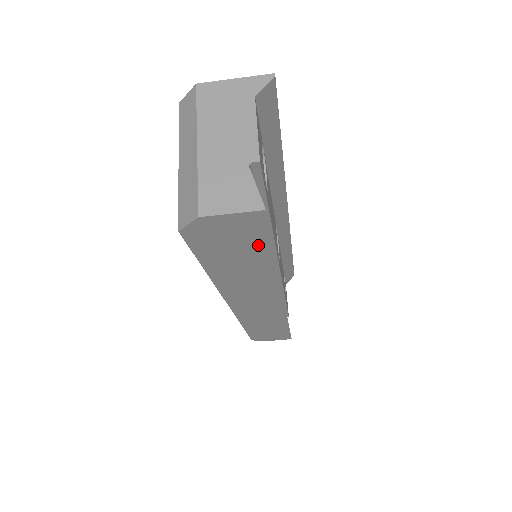
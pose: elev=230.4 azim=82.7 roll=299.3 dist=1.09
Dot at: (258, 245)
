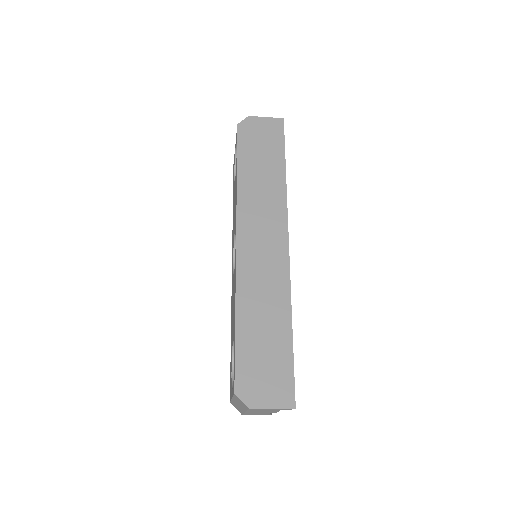
Dot at: occluded
